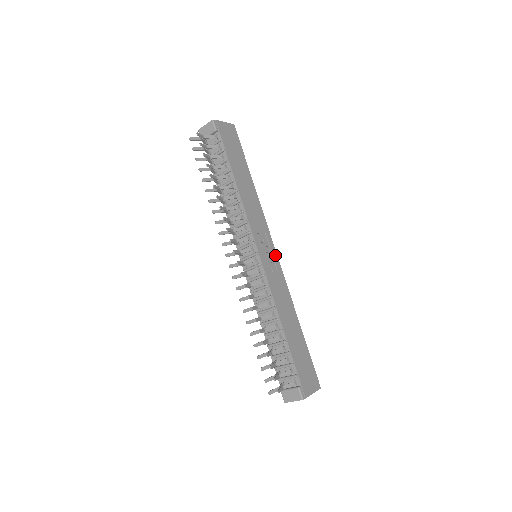
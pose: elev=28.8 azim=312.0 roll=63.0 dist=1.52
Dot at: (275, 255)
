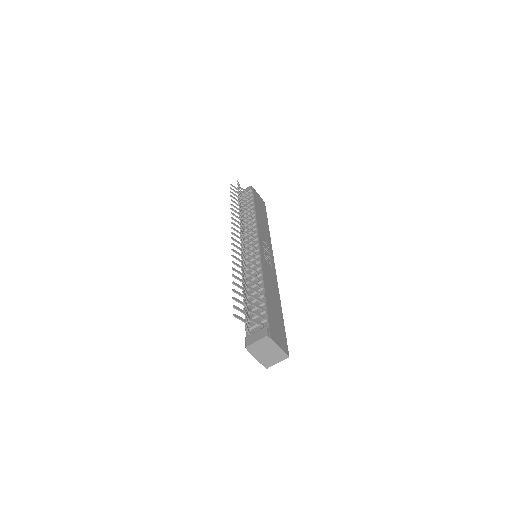
Dot at: (273, 262)
